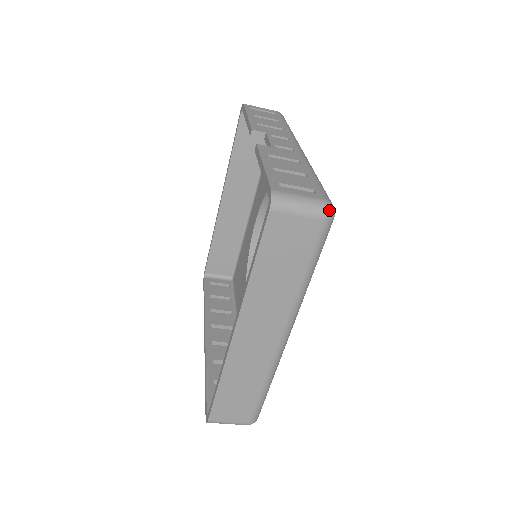
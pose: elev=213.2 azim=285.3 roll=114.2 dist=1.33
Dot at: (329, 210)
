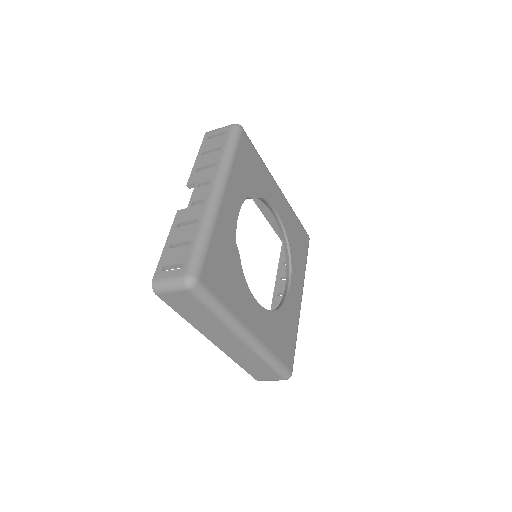
Dot at: (187, 283)
